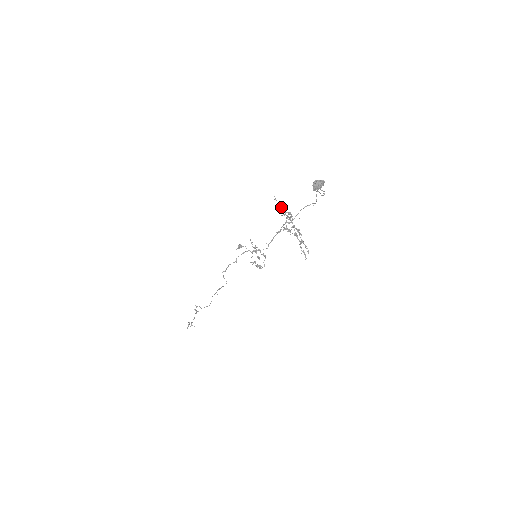
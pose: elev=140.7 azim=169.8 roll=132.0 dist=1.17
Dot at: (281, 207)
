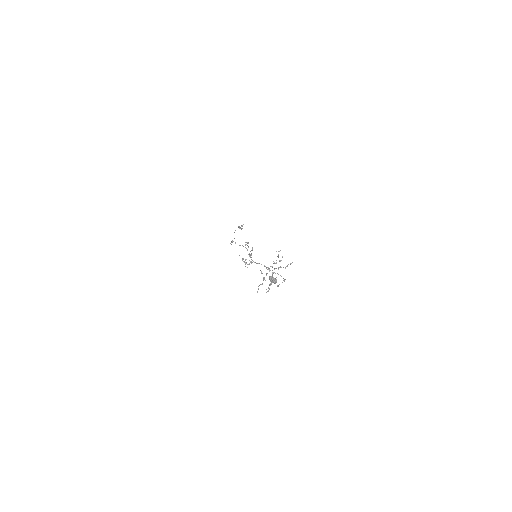
Dot at: occluded
